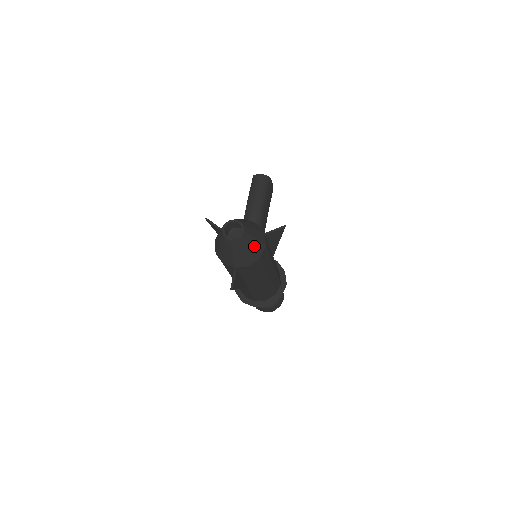
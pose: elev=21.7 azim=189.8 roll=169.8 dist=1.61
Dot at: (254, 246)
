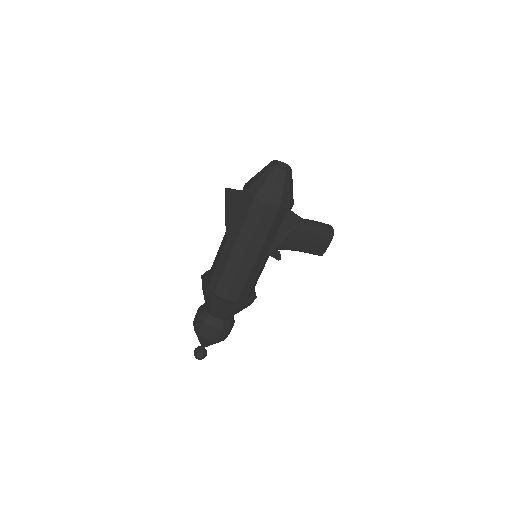
Dot at: (276, 191)
